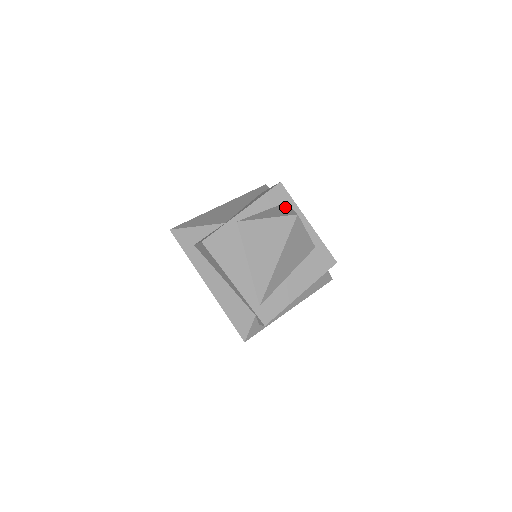
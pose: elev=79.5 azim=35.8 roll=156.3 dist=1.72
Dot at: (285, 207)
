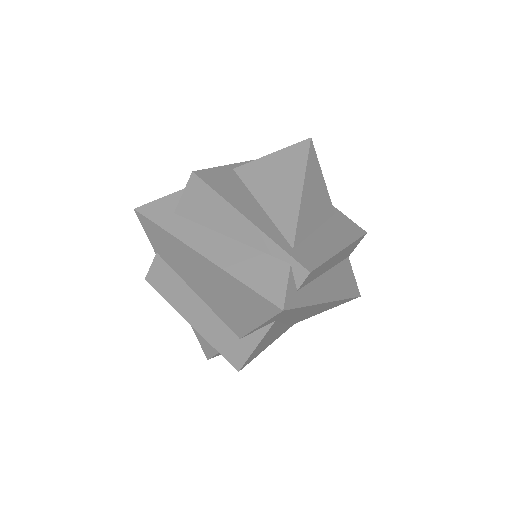
Dot at: occluded
